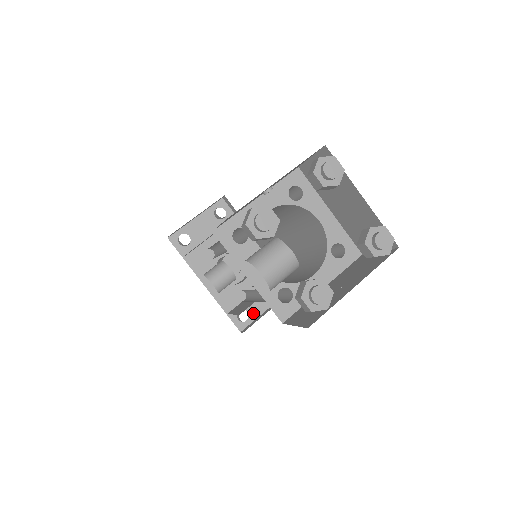
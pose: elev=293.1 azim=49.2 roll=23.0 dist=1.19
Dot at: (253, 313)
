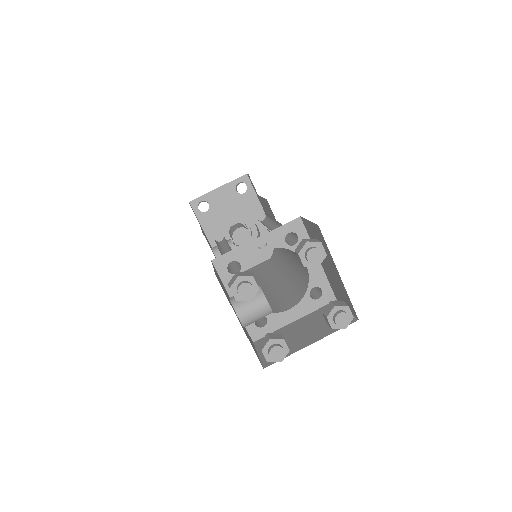
Dot at: occluded
